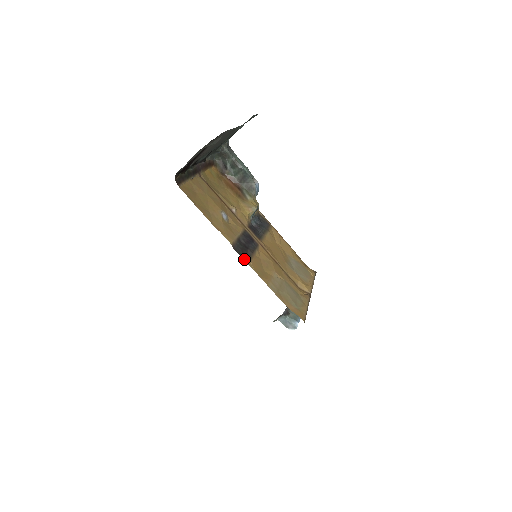
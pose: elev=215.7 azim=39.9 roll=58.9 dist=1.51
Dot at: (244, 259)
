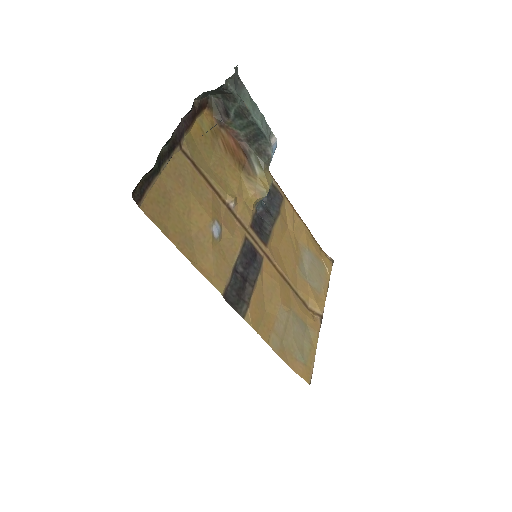
Dot at: (239, 312)
